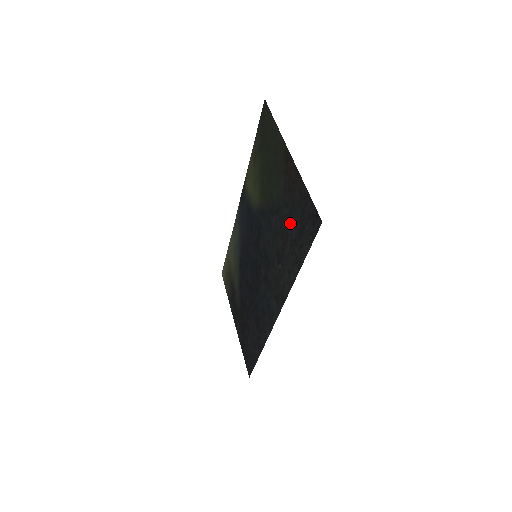
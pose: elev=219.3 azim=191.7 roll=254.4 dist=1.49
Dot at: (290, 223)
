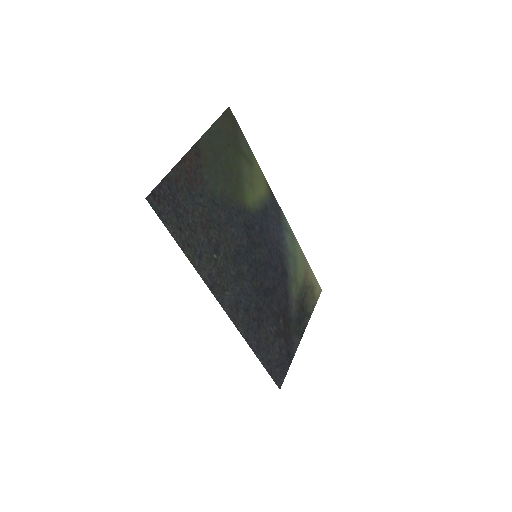
Dot at: (195, 210)
